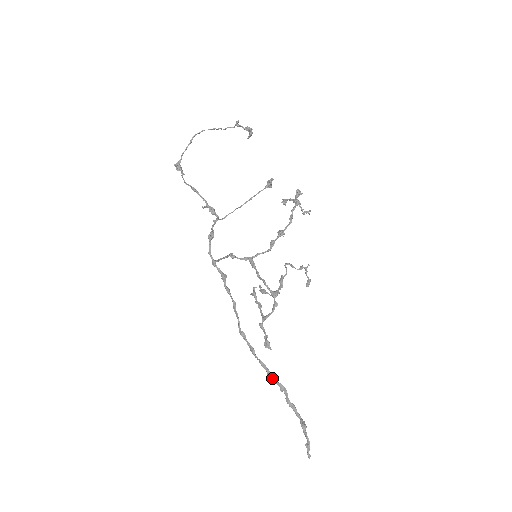
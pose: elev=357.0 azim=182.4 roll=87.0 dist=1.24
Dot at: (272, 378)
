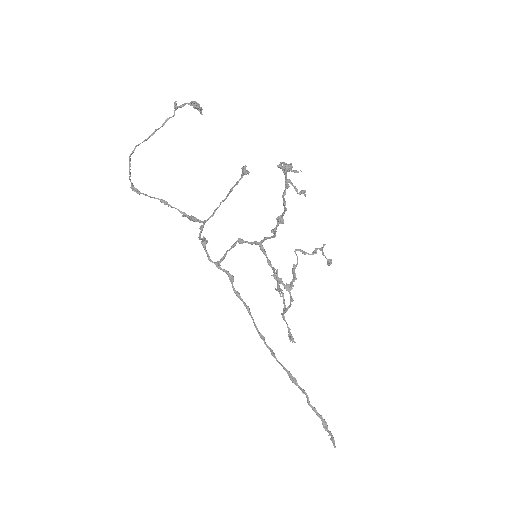
Dot at: occluded
